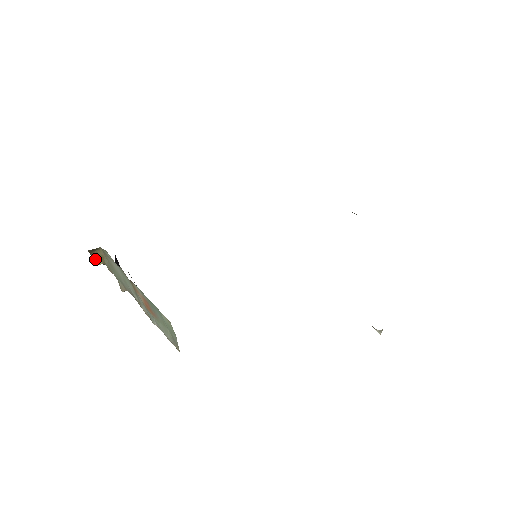
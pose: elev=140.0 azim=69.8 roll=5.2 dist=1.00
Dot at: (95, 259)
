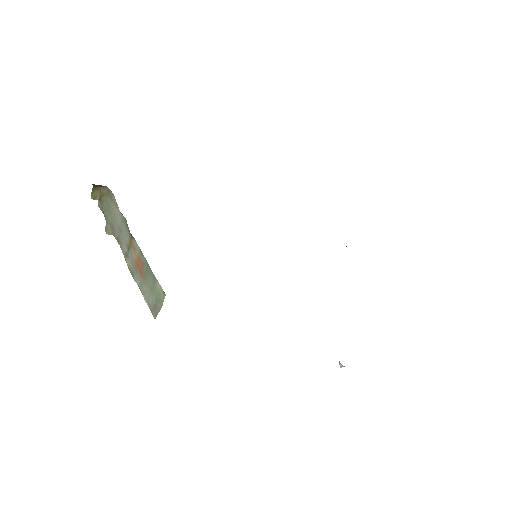
Dot at: (94, 194)
